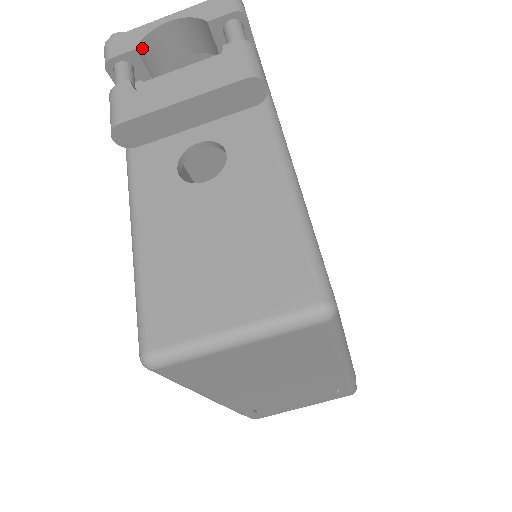
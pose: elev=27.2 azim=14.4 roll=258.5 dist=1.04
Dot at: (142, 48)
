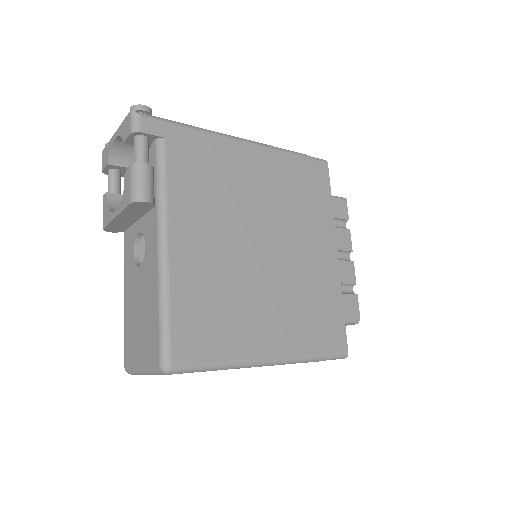
Dot at: (113, 159)
